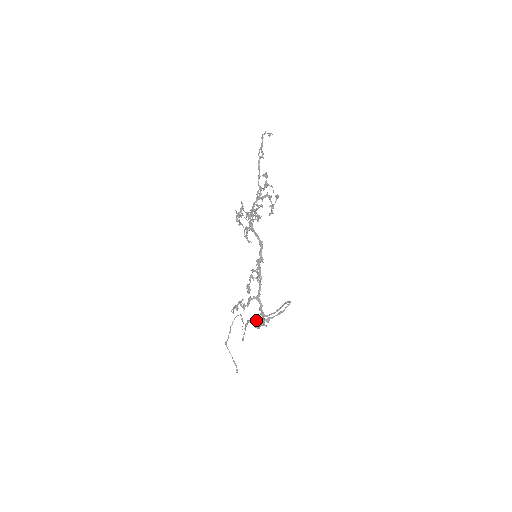
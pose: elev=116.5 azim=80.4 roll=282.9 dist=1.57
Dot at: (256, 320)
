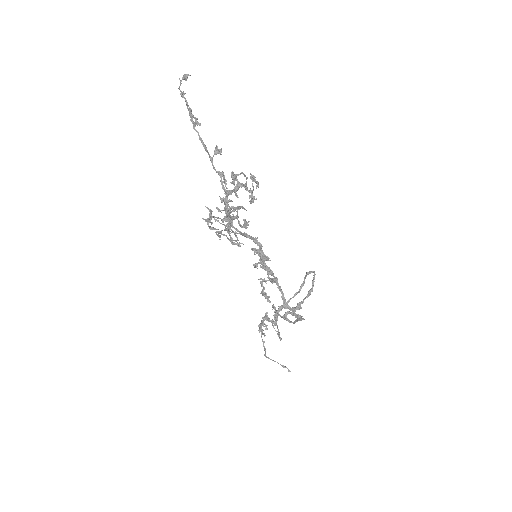
Dot at: (285, 313)
